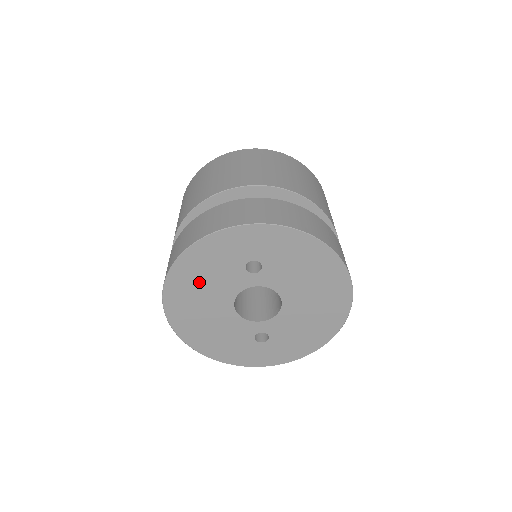
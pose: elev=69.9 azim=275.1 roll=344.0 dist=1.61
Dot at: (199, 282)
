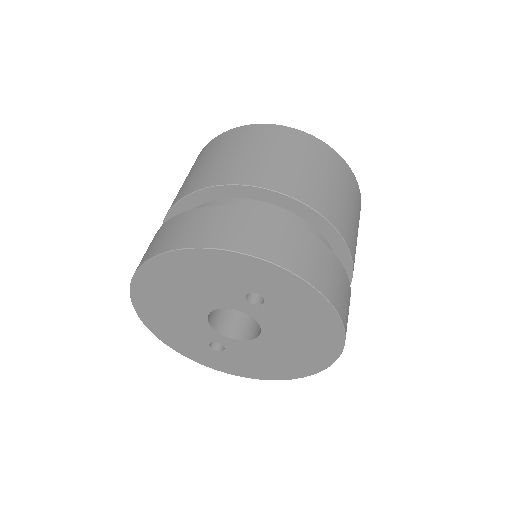
Dot at: (188, 279)
